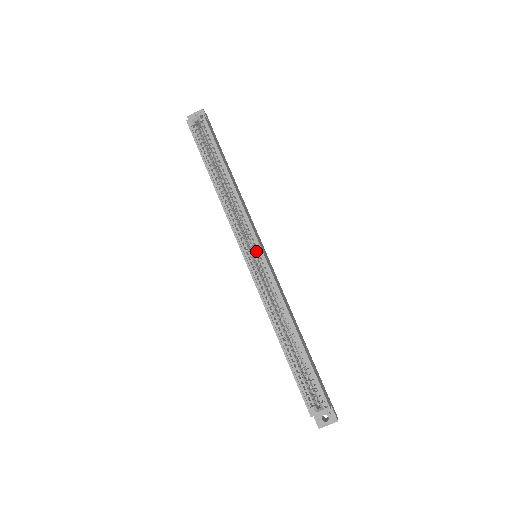
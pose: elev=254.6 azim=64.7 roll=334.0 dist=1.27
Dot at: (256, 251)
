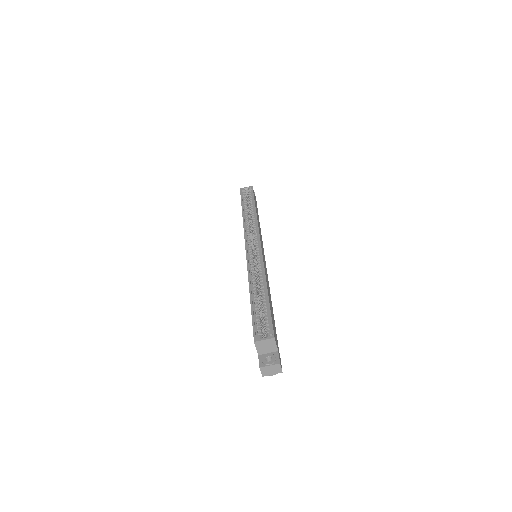
Dot at: (256, 245)
